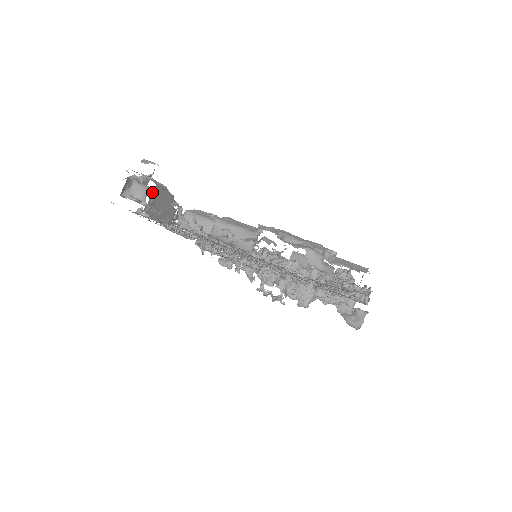
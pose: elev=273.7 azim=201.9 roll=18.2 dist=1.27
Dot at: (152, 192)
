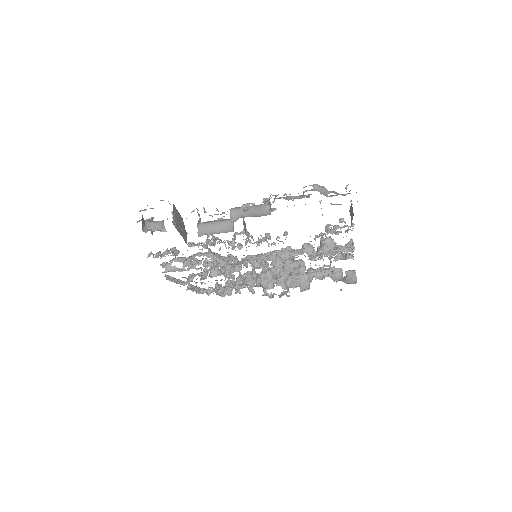
Dot at: (173, 210)
